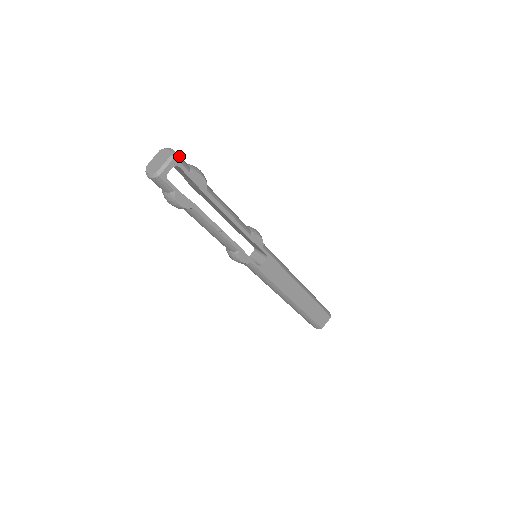
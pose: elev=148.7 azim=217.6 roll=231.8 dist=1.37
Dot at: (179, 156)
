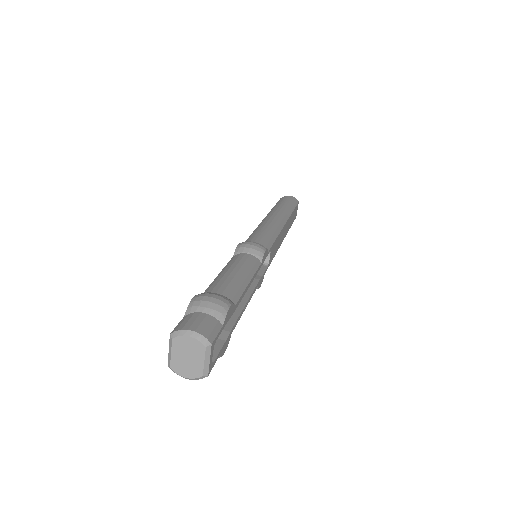
Dot at: (203, 327)
